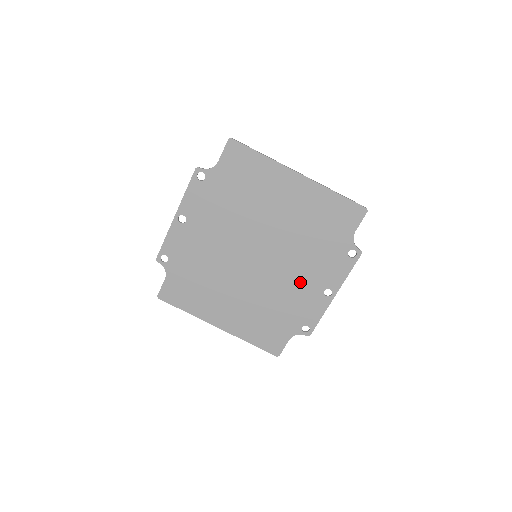
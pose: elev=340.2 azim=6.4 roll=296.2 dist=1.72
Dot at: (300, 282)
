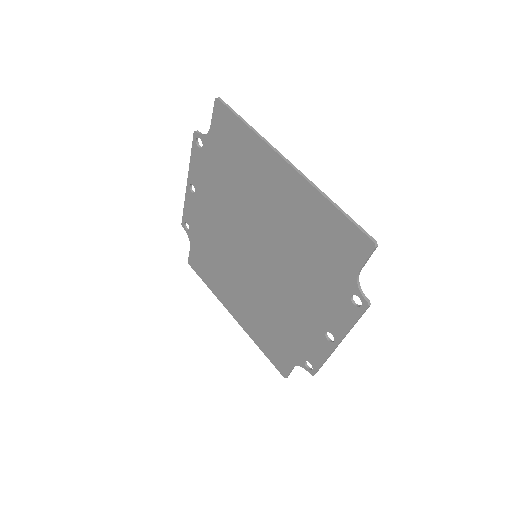
Dot at: (299, 308)
